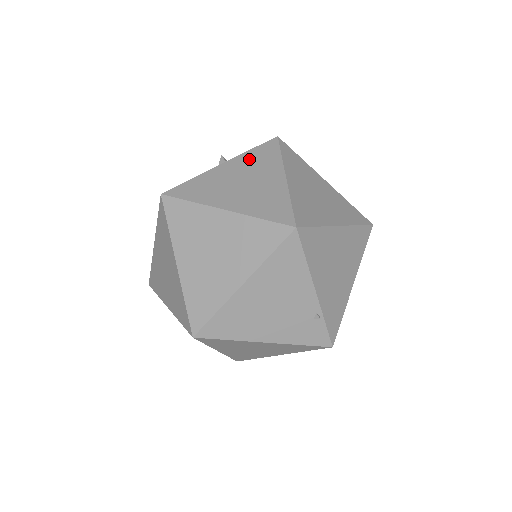
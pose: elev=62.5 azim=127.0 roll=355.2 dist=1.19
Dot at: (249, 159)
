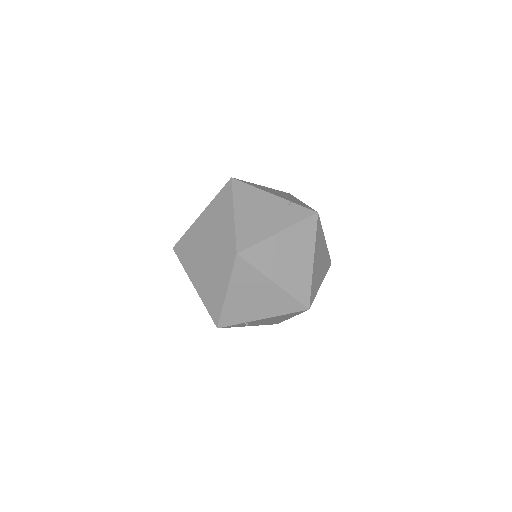
Dot at: occluded
